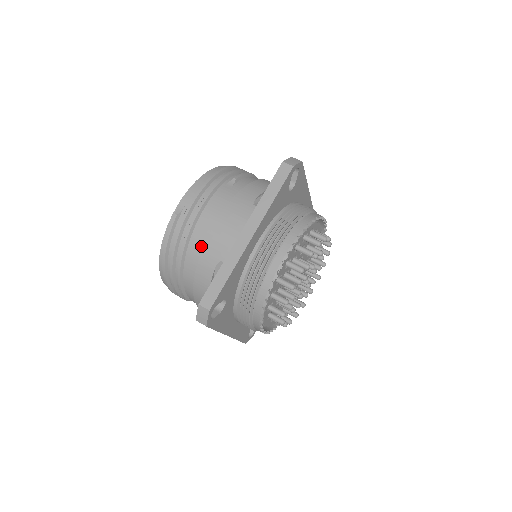
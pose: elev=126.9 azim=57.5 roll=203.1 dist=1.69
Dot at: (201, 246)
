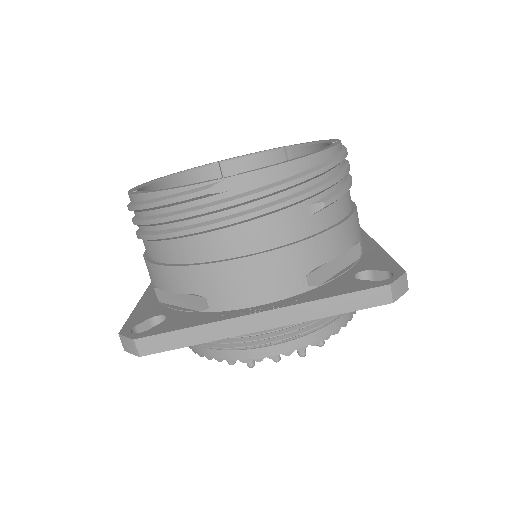
Dot at: (201, 257)
